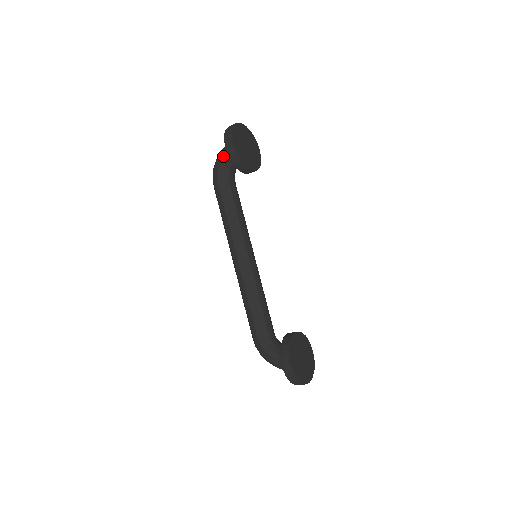
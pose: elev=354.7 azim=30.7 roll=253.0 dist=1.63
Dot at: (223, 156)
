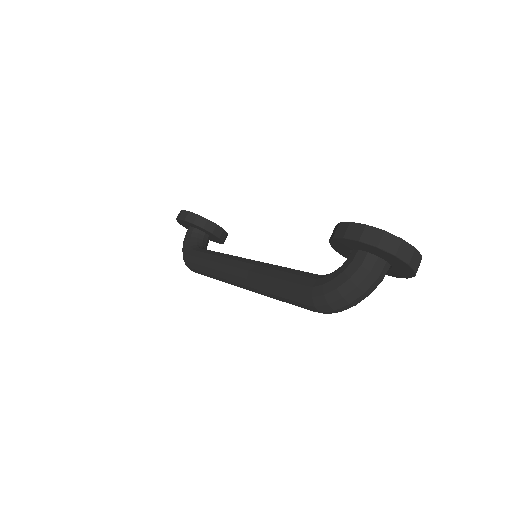
Dot at: (185, 239)
